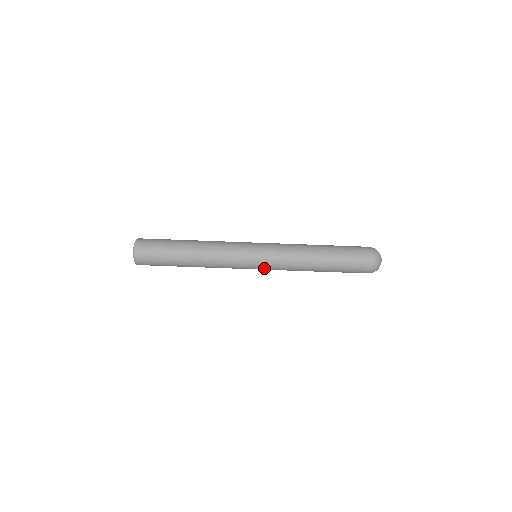
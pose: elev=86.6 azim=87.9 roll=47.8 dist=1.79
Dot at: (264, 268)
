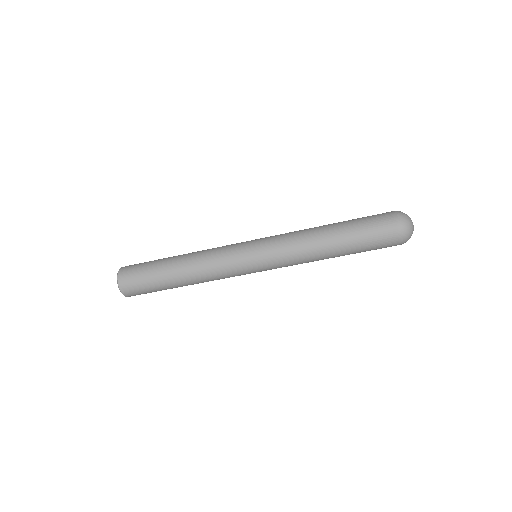
Dot at: occluded
